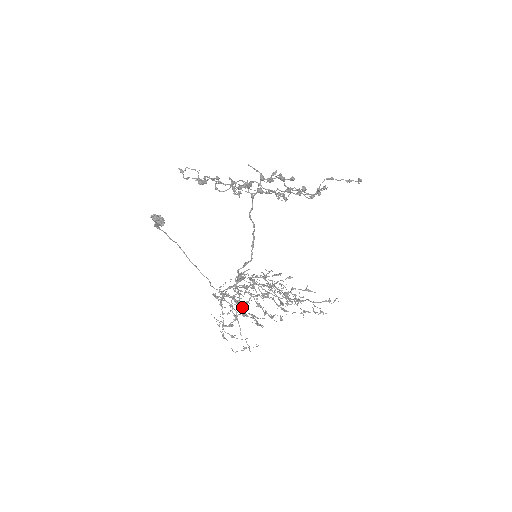
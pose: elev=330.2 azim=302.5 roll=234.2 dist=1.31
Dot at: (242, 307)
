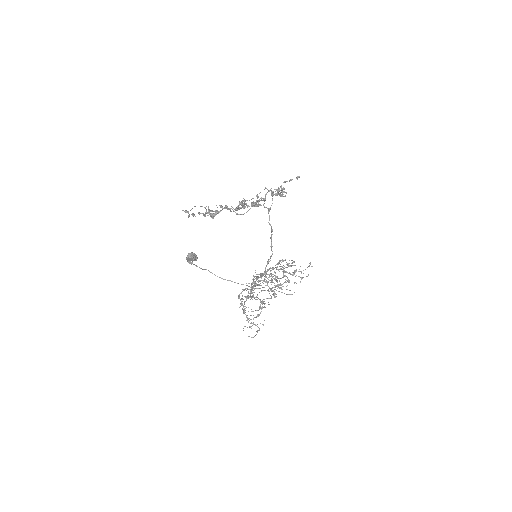
Dot at: (281, 292)
